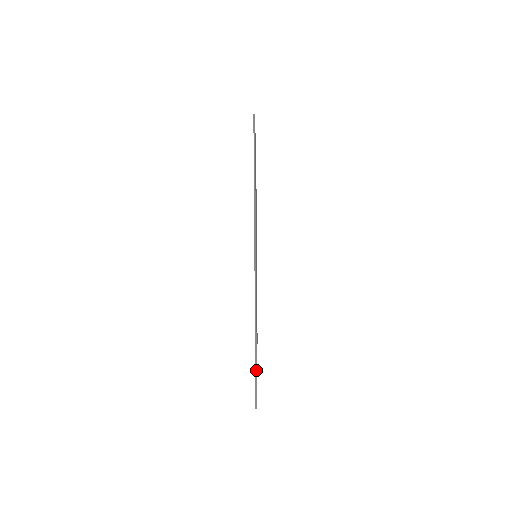
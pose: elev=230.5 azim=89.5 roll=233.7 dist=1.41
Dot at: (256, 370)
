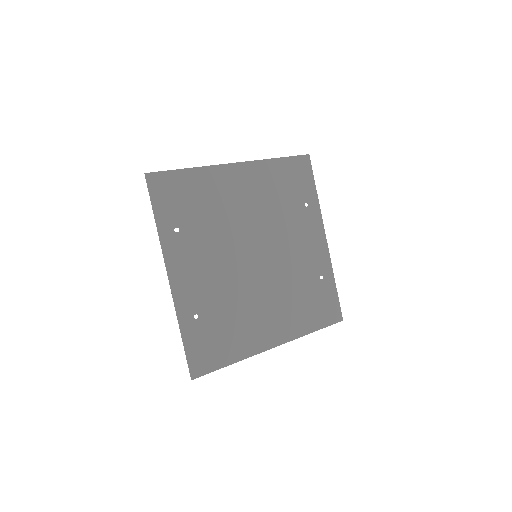
Dot at: (185, 352)
